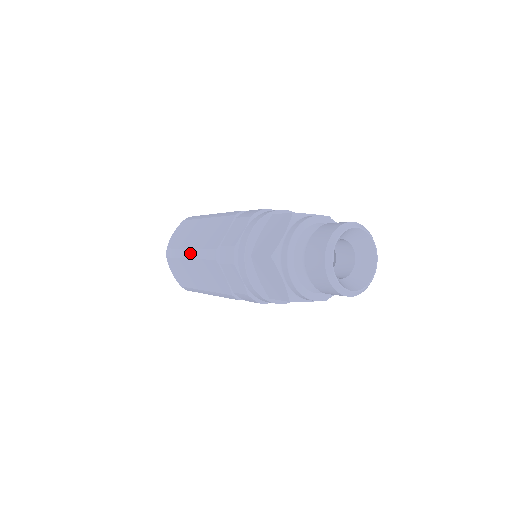
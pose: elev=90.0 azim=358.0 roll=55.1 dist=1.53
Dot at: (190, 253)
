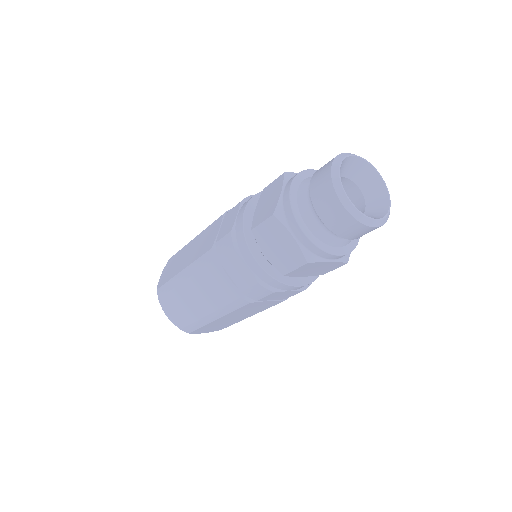
Dot at: (213, 317)
